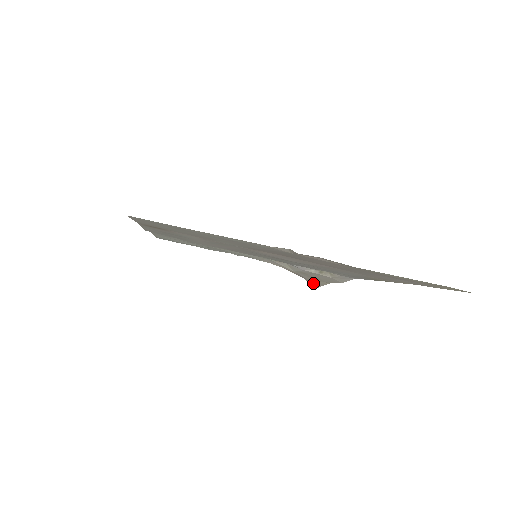
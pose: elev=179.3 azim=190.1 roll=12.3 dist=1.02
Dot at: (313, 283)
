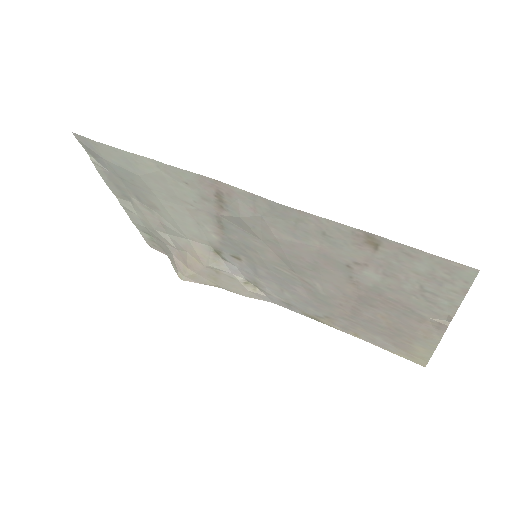
Dot at: (194, 277)
